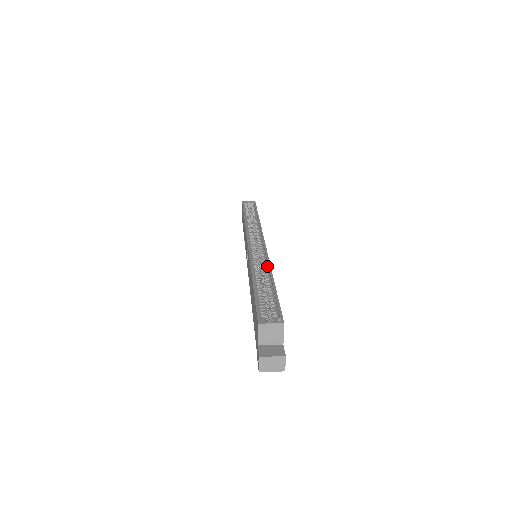
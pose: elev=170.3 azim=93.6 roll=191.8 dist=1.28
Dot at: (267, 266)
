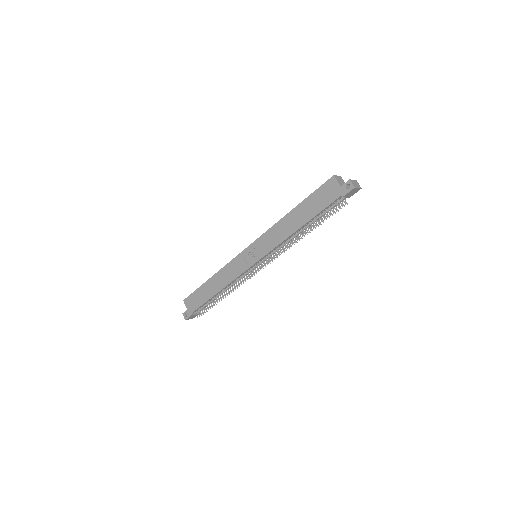
Dot at: occluded
